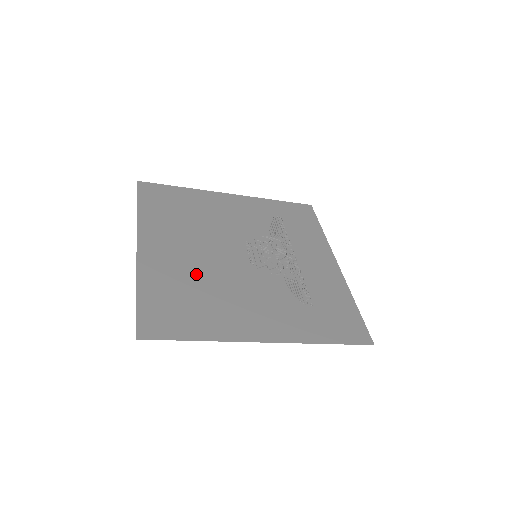
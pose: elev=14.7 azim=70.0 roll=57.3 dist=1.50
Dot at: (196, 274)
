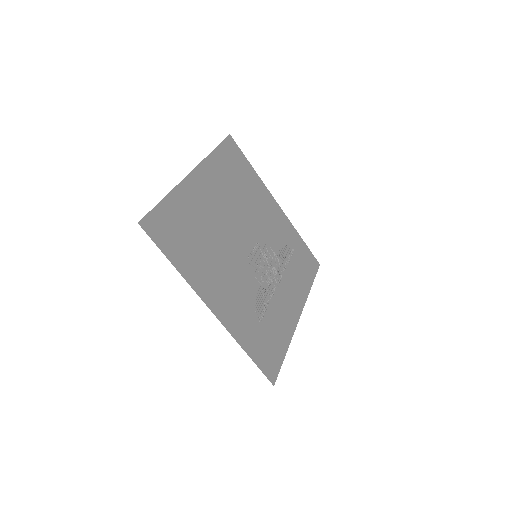
Dot at: (210, 226)
